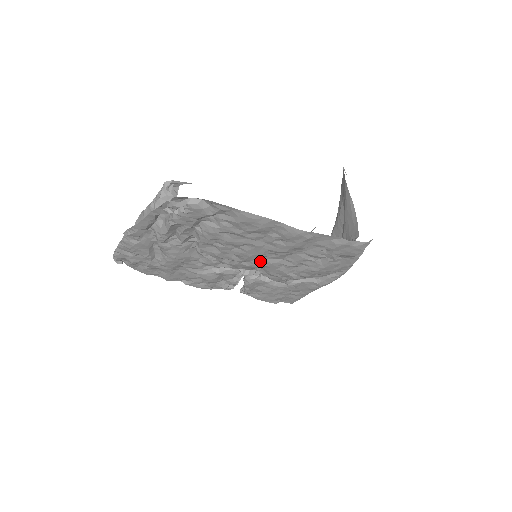
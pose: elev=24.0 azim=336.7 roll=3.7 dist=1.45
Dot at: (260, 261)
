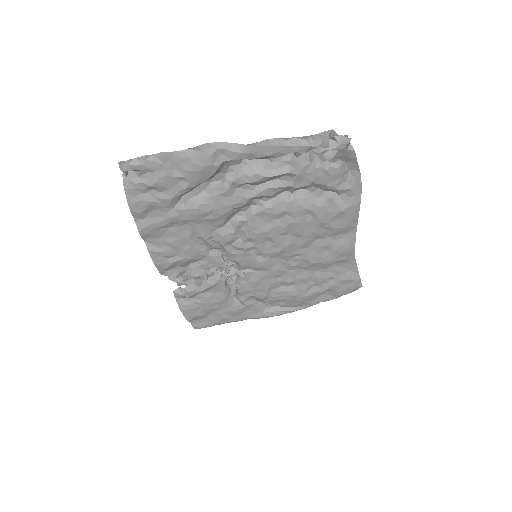
Dot at: (274, 262)
